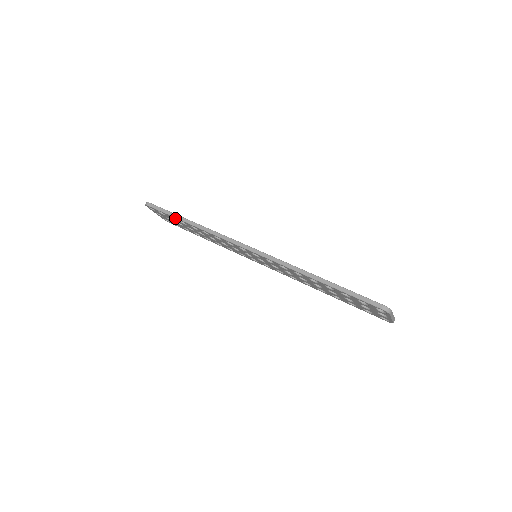
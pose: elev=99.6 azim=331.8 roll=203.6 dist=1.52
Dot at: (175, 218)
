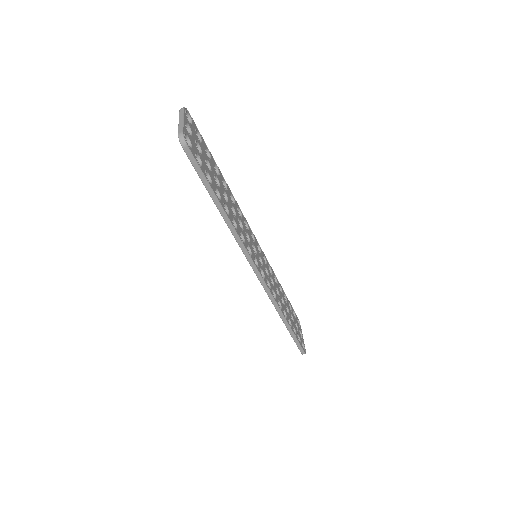
Dot at: (209, 192)
